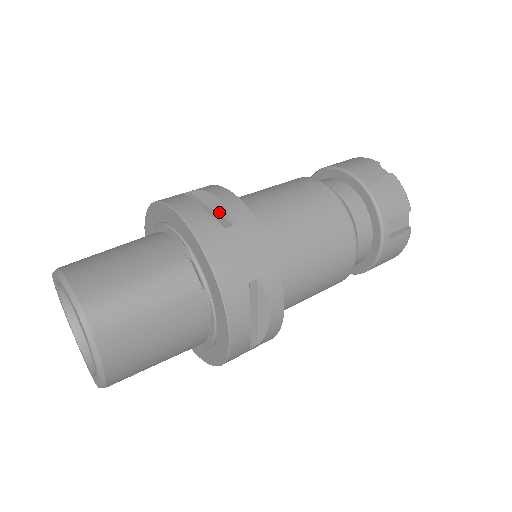
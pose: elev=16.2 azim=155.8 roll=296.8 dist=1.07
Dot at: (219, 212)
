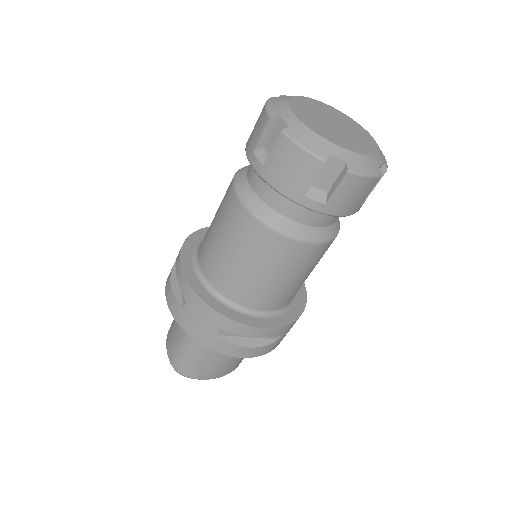
Dot at: occluded
